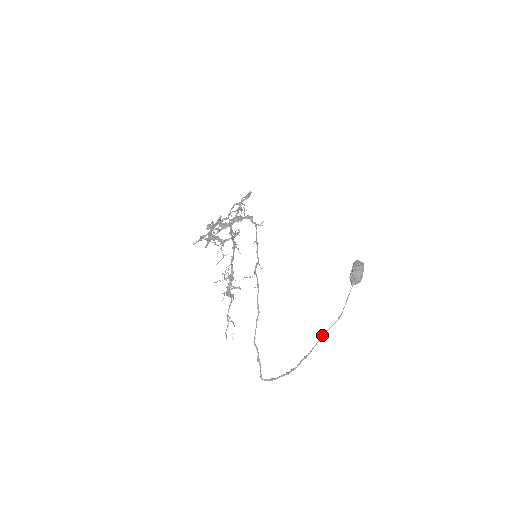
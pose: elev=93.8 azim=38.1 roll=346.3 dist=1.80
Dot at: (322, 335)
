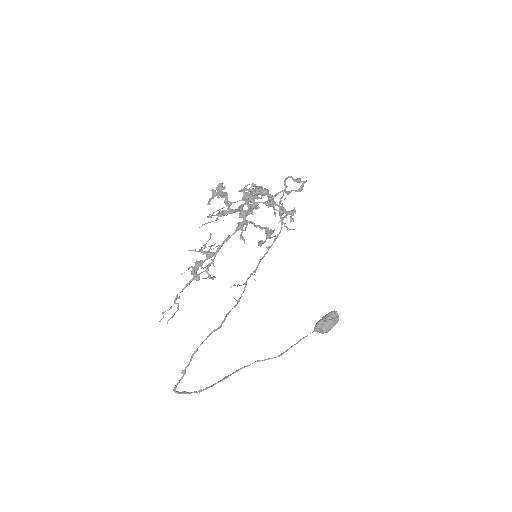
Dot at: (254, 362)
